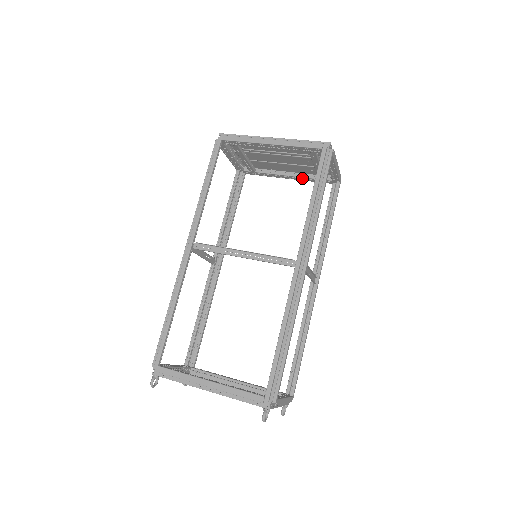
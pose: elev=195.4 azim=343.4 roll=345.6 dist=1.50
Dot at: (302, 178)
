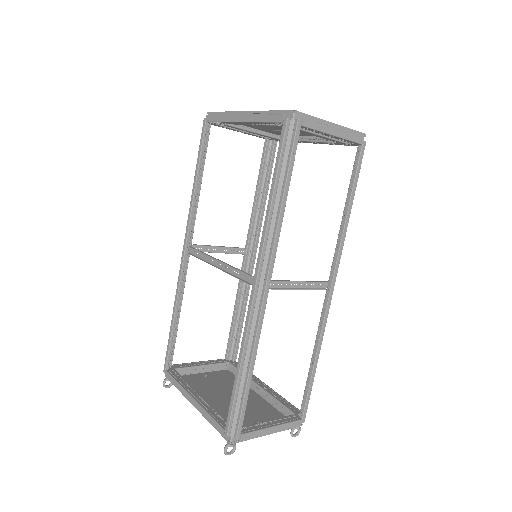
Dot at: occluded
